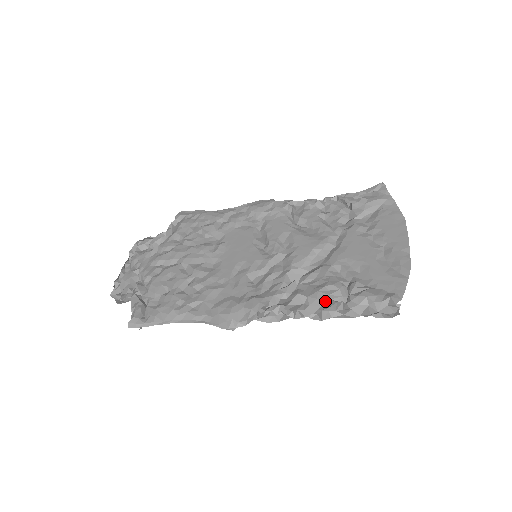
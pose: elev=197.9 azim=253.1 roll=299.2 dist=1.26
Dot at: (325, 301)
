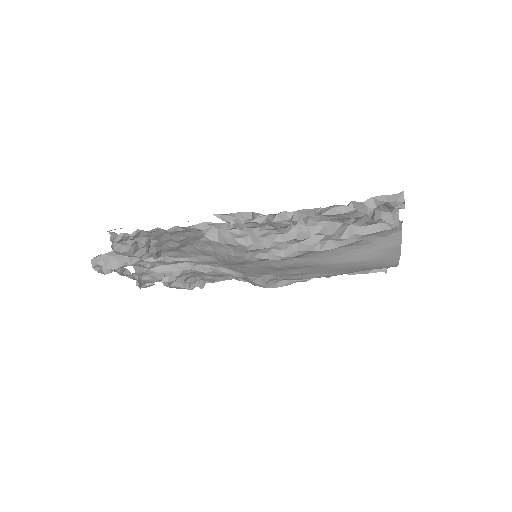
Dot at: occluded
